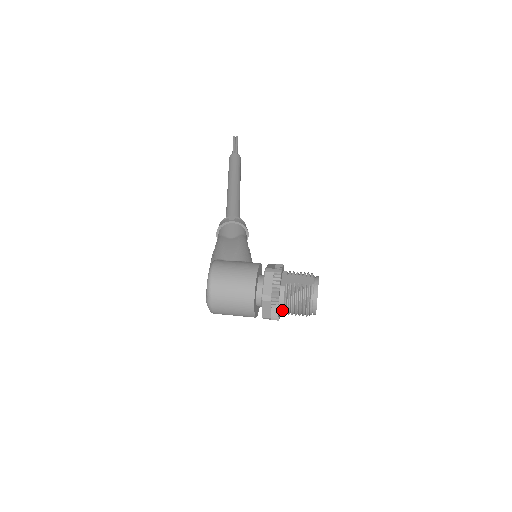
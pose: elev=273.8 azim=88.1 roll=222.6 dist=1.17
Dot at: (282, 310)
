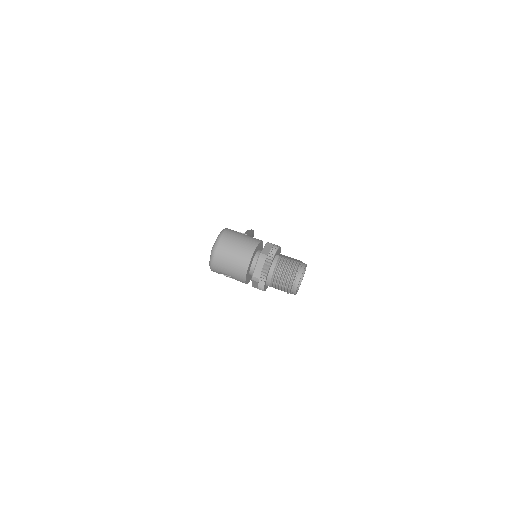
Dot at: (271, 274)
